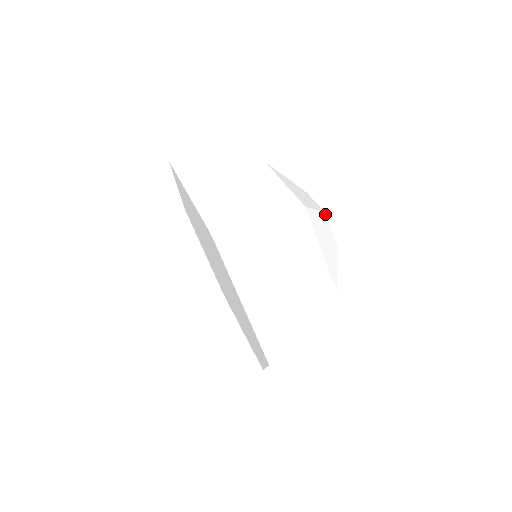
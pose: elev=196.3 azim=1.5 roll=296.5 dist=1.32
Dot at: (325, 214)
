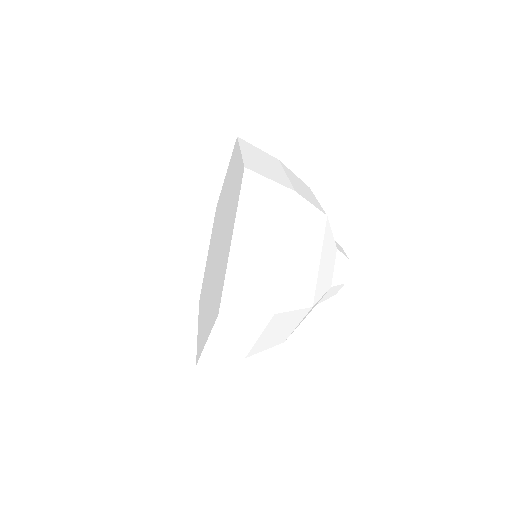
Dot at: (336, 249)
